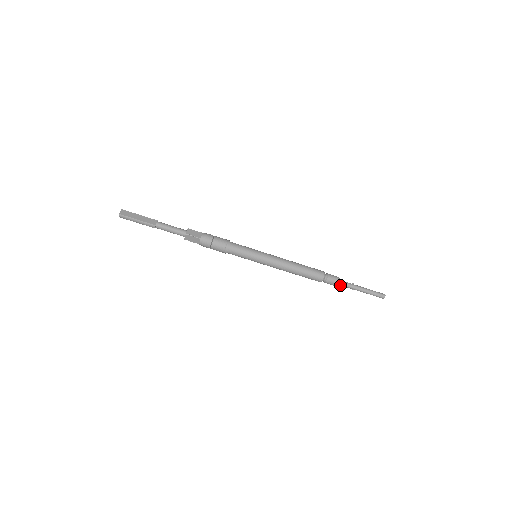
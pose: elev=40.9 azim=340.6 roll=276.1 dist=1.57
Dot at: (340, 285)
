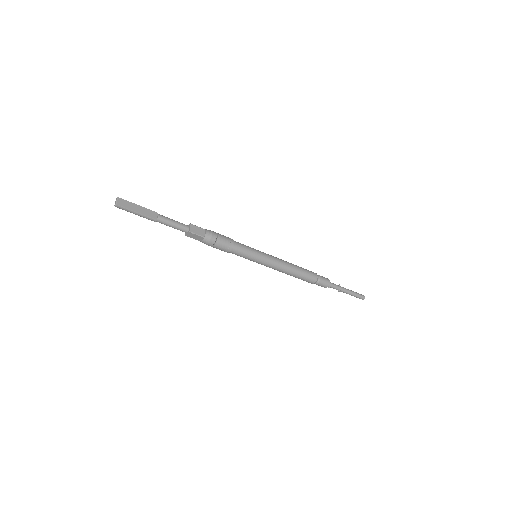
Dot at: (329, 287)
